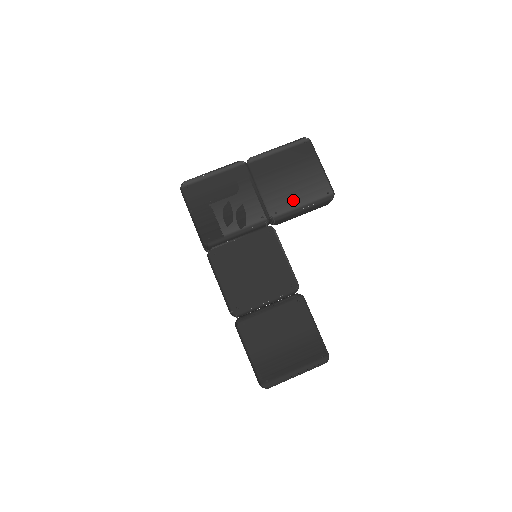
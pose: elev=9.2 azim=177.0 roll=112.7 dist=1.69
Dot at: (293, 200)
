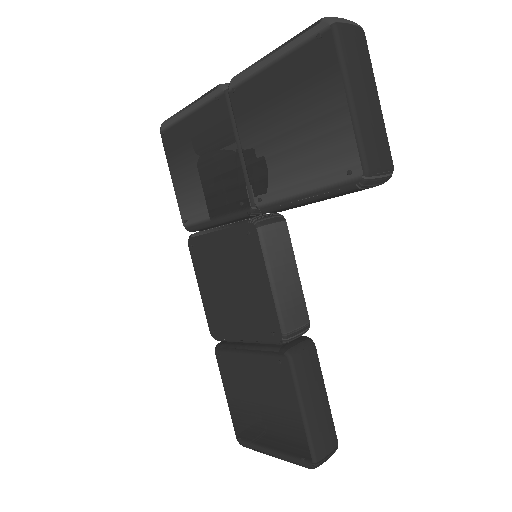
Dot at: (288, 178)
